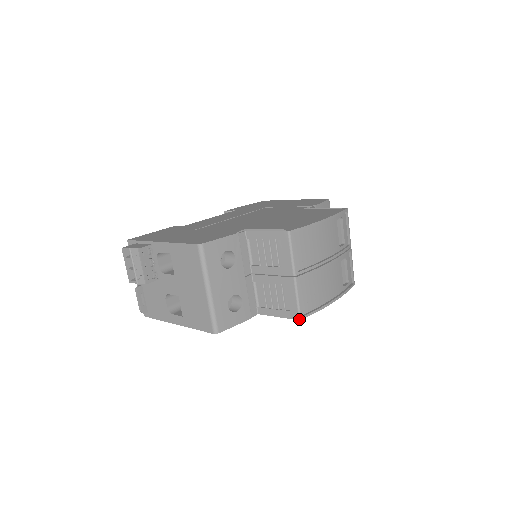
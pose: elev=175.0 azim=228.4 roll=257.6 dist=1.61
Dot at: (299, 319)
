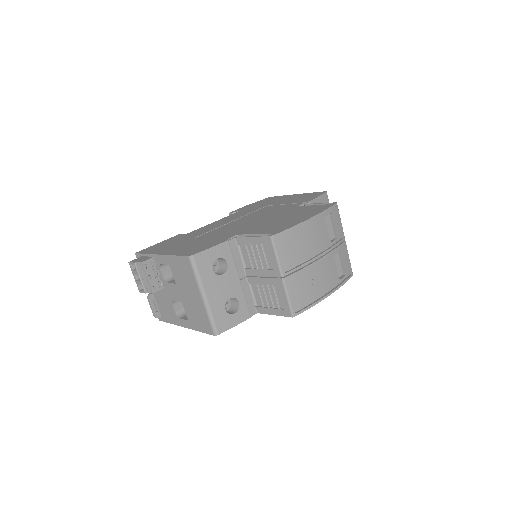
Dot at: (292, 316)
